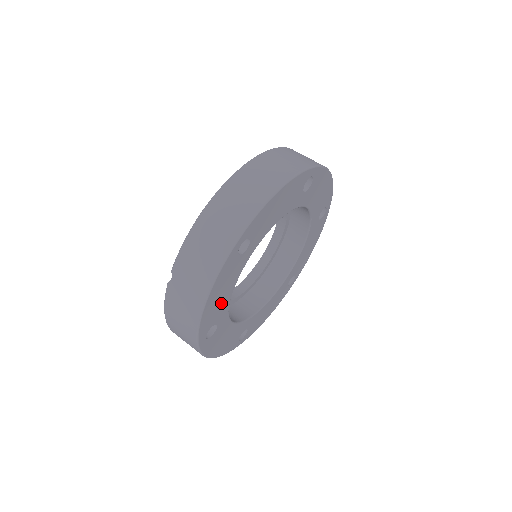
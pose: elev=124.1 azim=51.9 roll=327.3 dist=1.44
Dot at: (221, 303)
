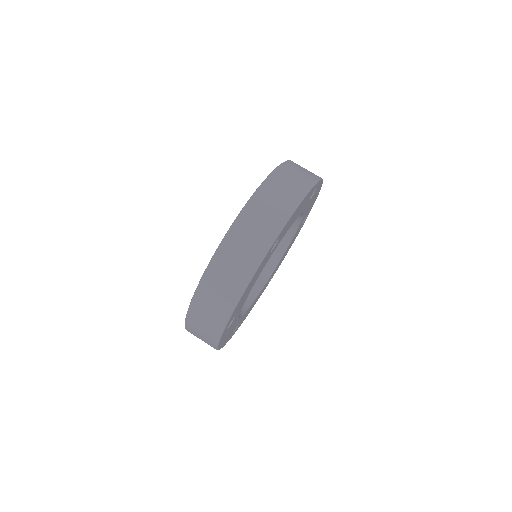
Dot at: occluded
